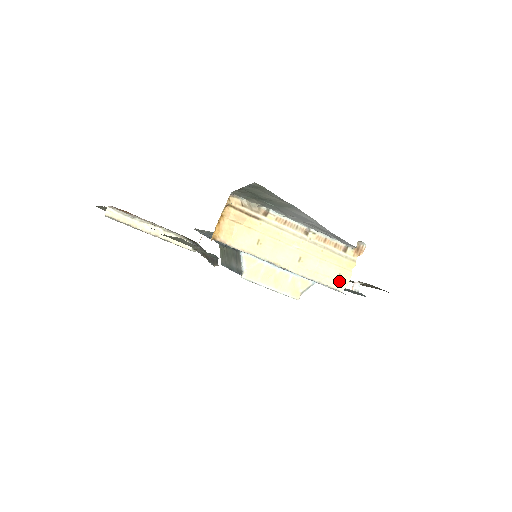
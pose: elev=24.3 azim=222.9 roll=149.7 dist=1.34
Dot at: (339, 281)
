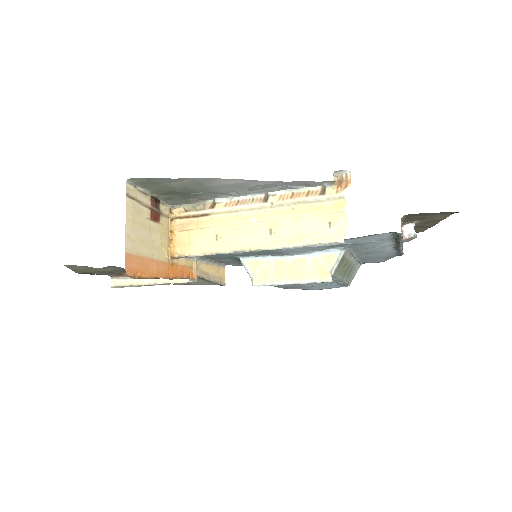
Dot at: (333, 231)
